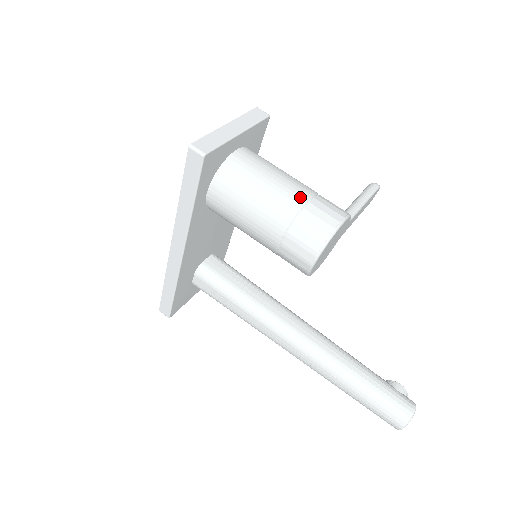
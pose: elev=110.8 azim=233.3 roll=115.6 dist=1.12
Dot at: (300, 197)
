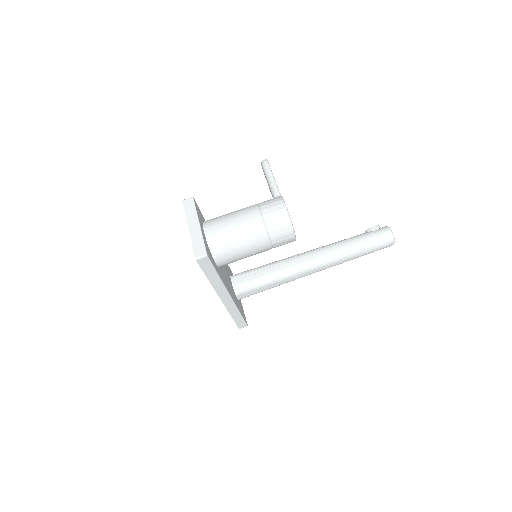
Dot at: (257, 218)
